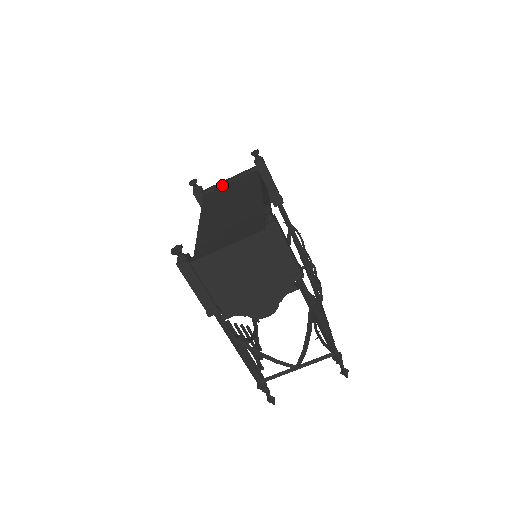
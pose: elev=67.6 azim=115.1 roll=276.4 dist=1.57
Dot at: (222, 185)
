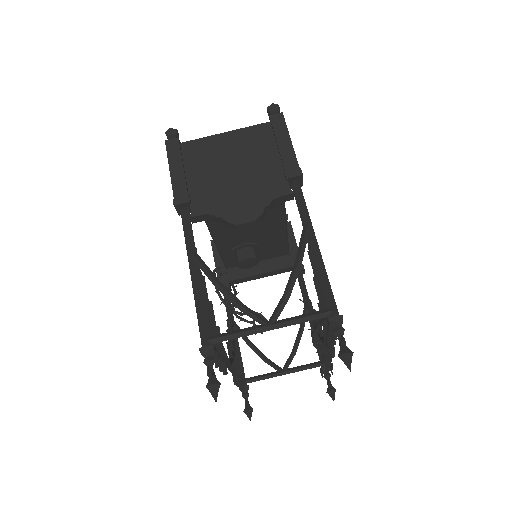
Dot at: occluded
